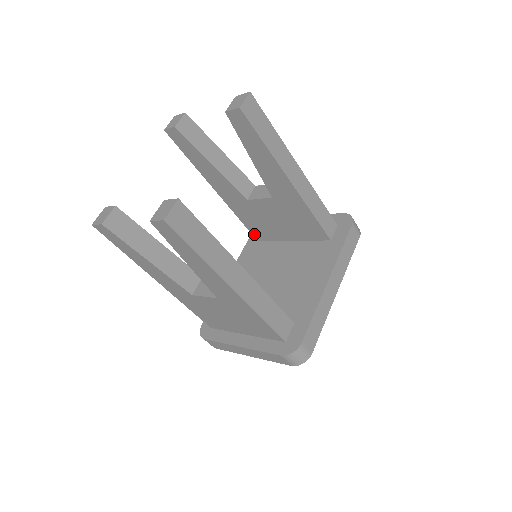
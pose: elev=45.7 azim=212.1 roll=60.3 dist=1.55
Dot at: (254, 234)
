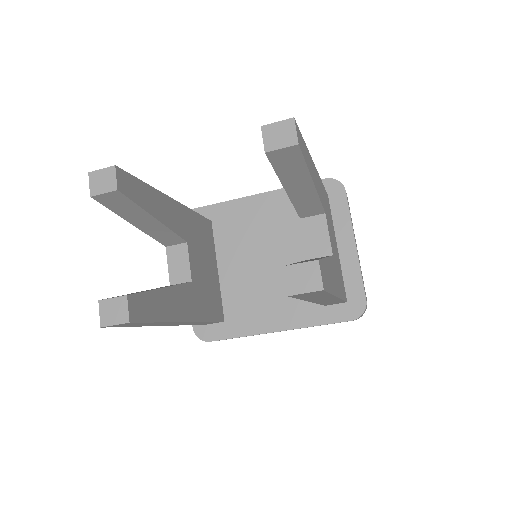
Dot at: occluded
